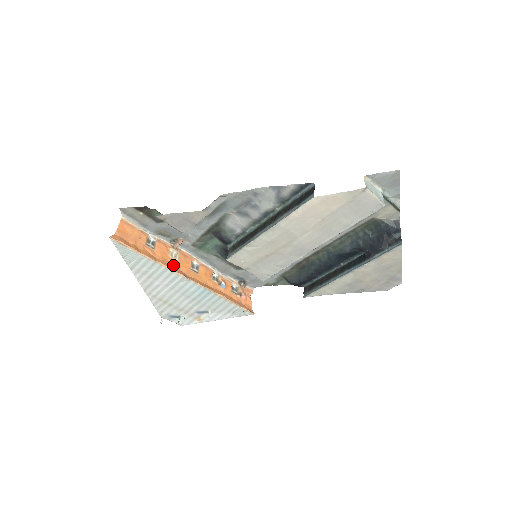
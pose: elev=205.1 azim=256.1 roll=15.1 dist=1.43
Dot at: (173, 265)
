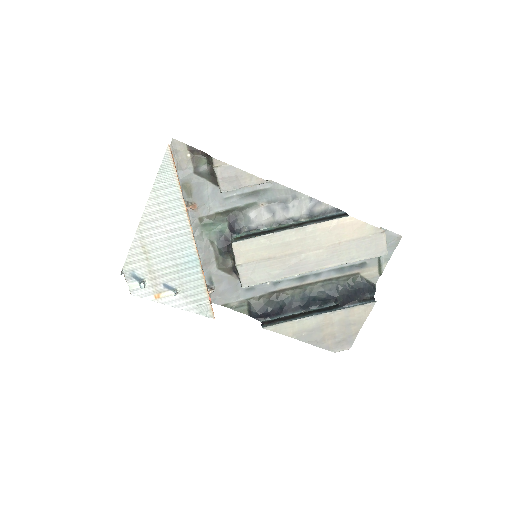
Dot at: occluded
